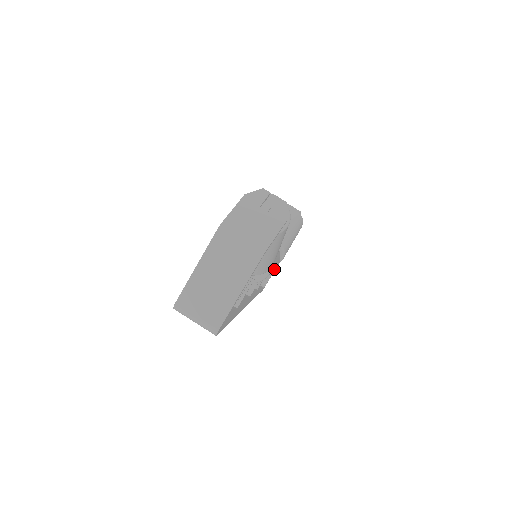
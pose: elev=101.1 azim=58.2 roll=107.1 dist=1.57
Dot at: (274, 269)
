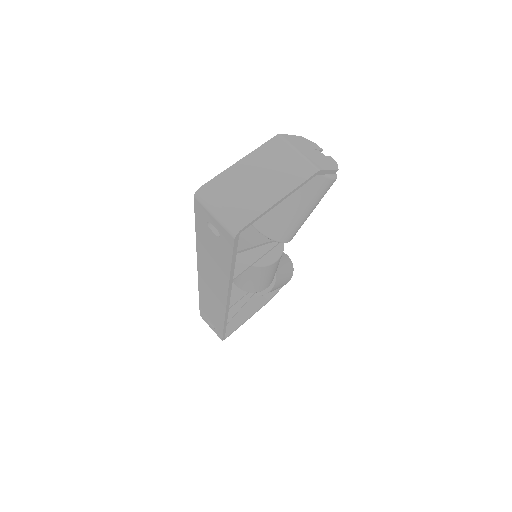
Dot at: (271, 275)
